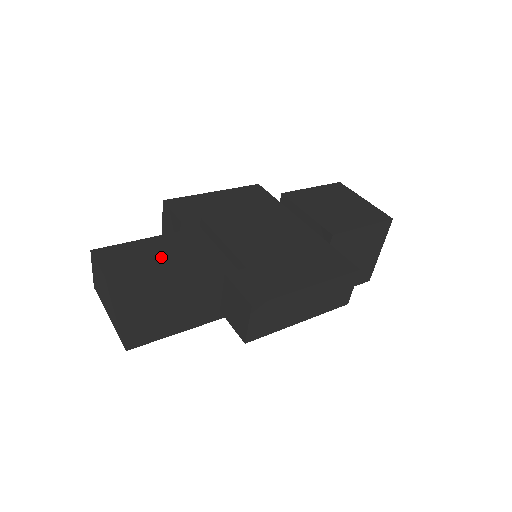
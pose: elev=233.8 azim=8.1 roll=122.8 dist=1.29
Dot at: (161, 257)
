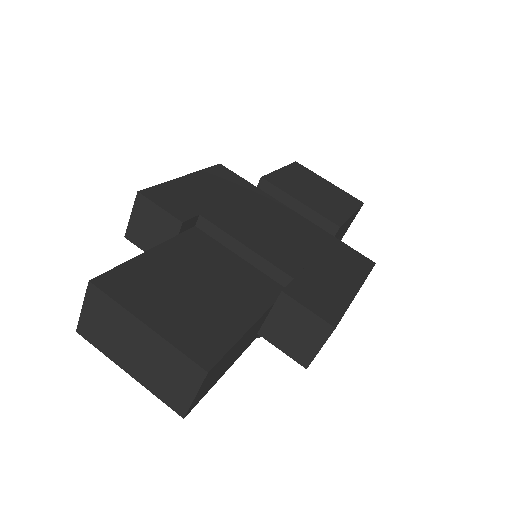
Dot at: (186, 277)
